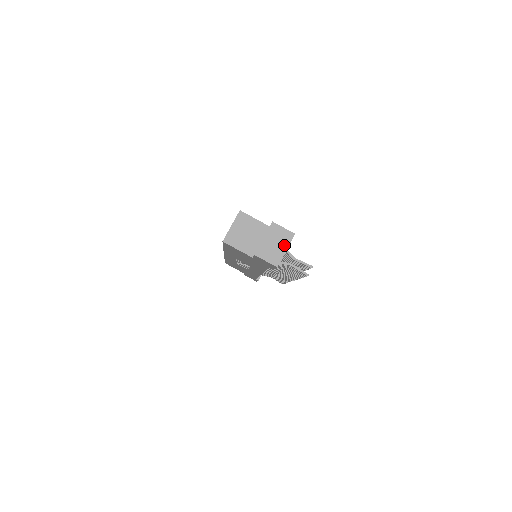
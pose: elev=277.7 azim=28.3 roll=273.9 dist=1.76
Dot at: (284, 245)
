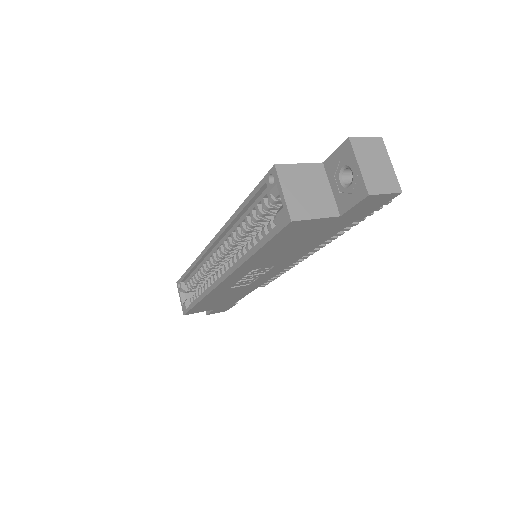
Dot at: (384, 159)
